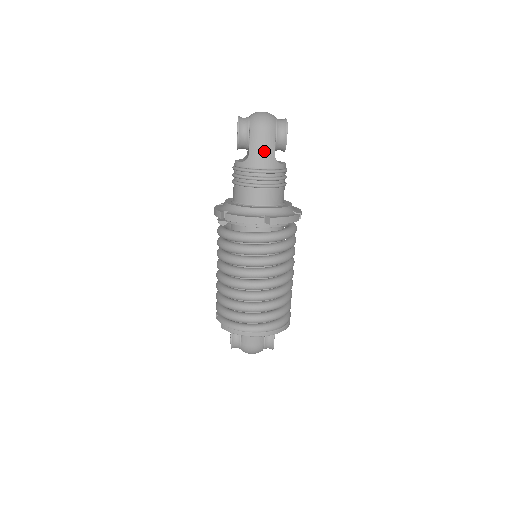
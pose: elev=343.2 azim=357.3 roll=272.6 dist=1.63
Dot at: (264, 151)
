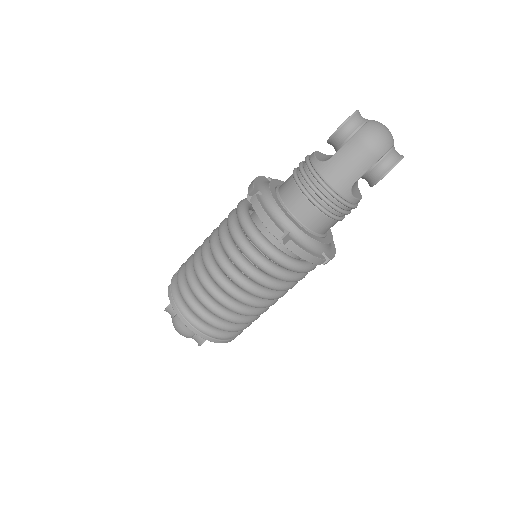
Dot at: (347, 169)
